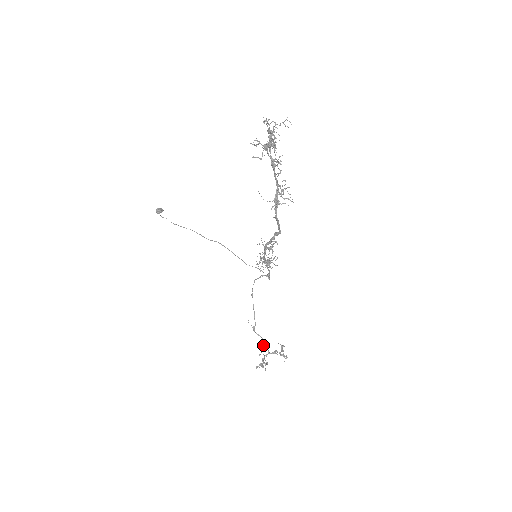
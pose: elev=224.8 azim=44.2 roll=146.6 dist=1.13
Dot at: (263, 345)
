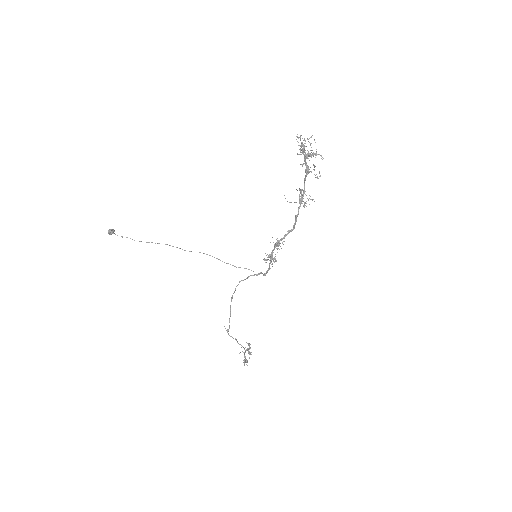
Dot at: (239, 344)
